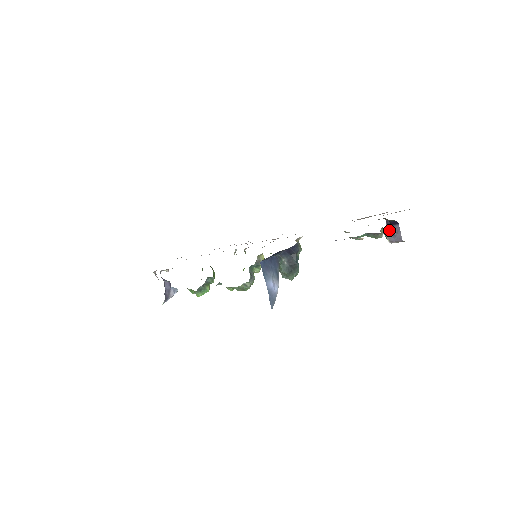
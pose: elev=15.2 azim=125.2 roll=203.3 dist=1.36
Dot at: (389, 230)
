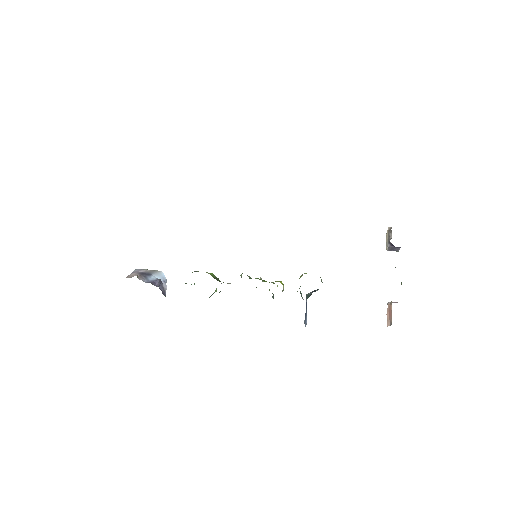
Dot at: (391, 248)
